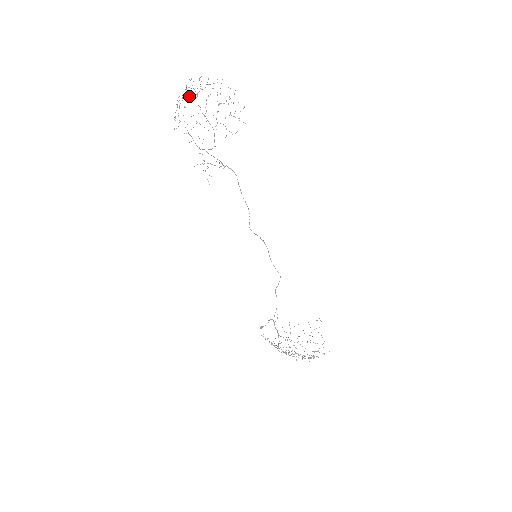
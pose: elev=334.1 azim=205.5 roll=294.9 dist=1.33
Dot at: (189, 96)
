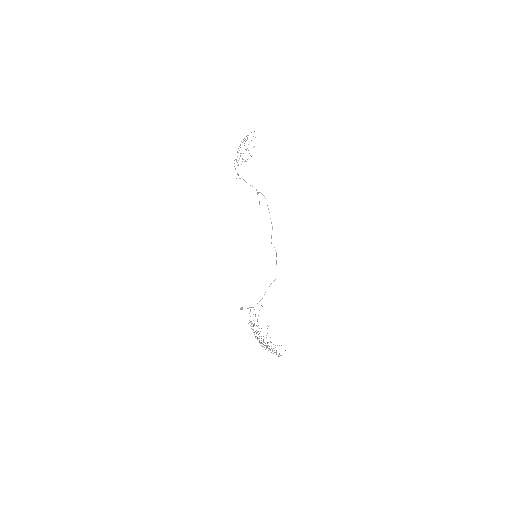
Dot at: occluded
